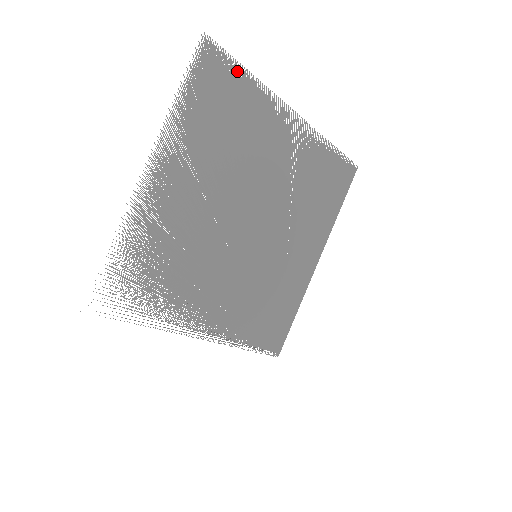
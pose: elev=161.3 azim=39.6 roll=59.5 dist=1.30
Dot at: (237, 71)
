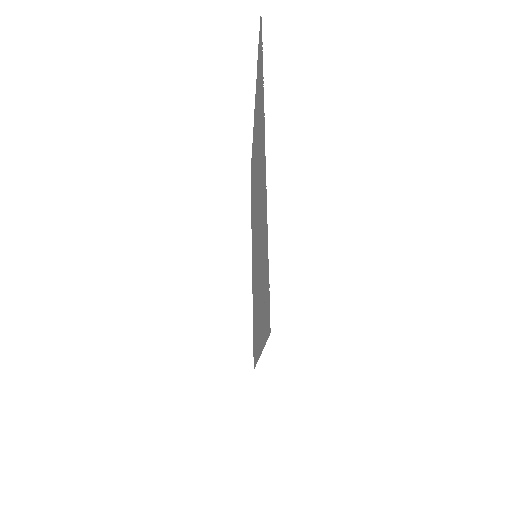
Dot at: occluded
